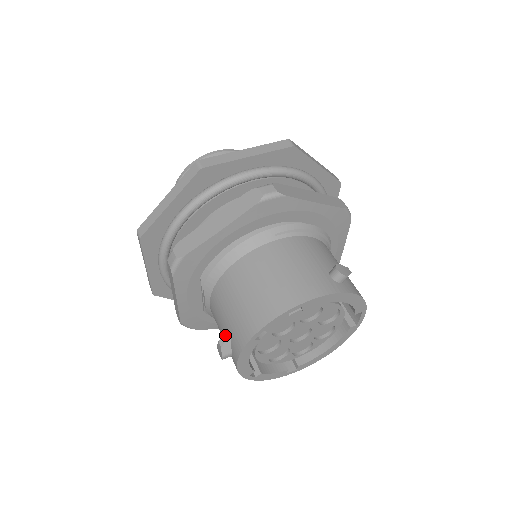
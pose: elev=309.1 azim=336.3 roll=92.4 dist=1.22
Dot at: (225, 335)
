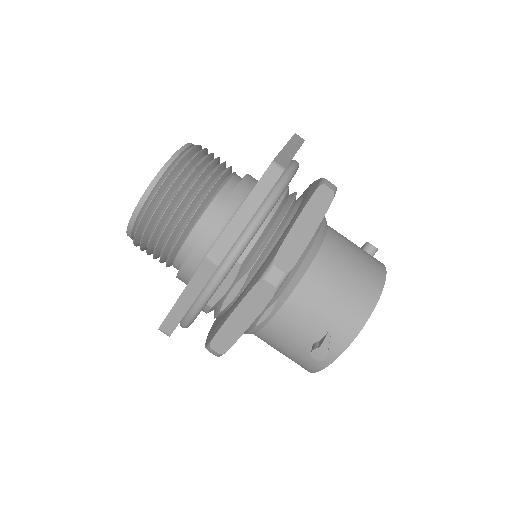
Dot at: (315, 337)
